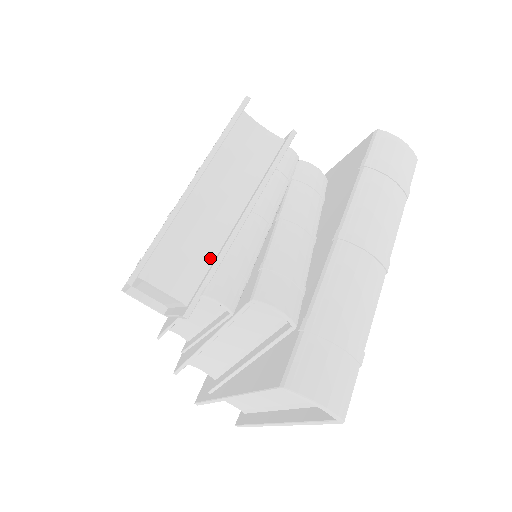
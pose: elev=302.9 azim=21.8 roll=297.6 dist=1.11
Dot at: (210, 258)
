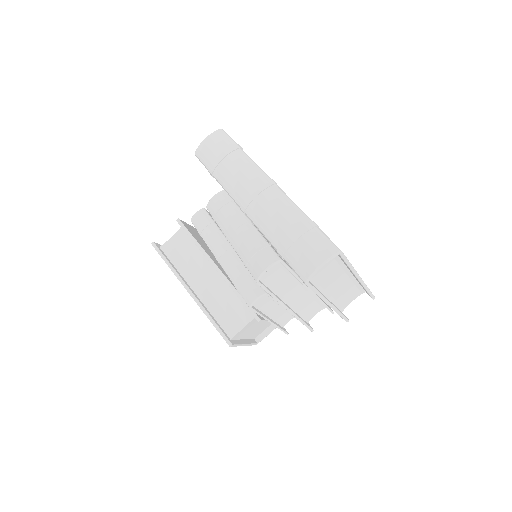
Dot at: (234, 295)
